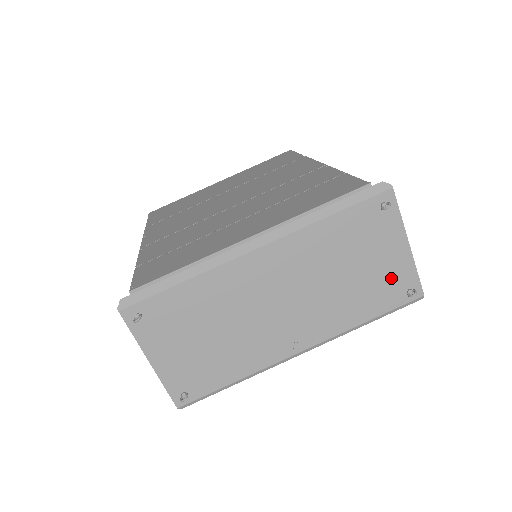
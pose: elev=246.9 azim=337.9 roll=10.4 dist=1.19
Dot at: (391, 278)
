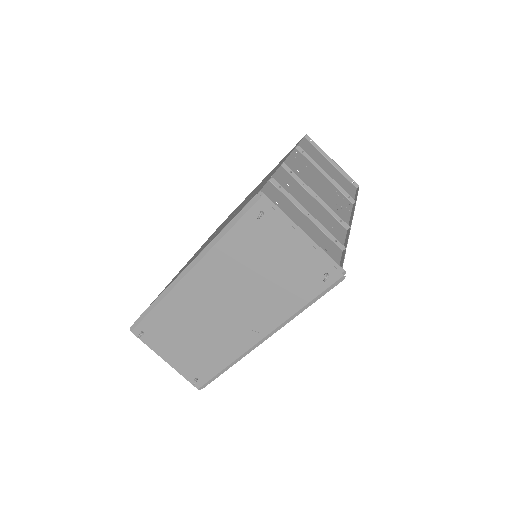
Dot at: (303, 268)
